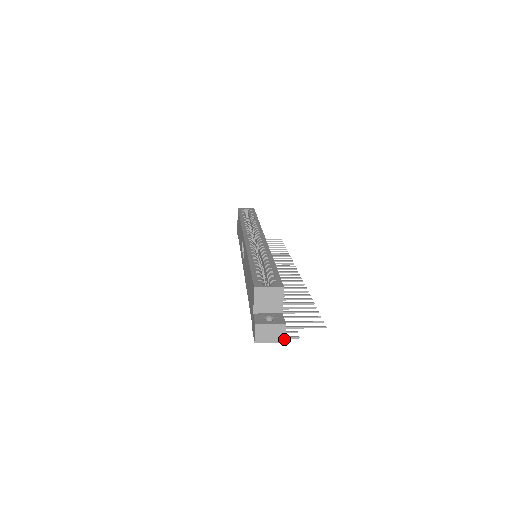
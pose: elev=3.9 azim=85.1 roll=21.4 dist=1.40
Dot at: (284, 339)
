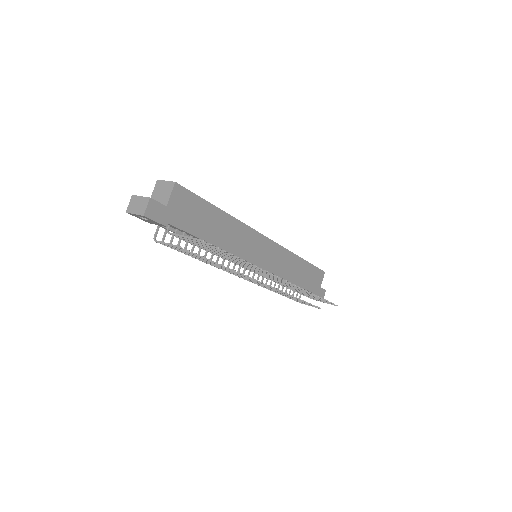
Dot at: (144, 212)
